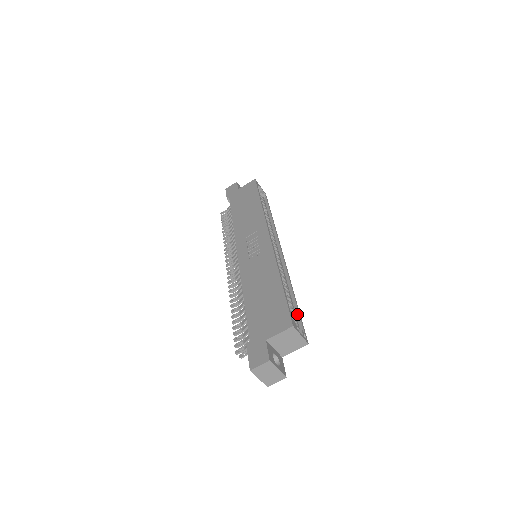
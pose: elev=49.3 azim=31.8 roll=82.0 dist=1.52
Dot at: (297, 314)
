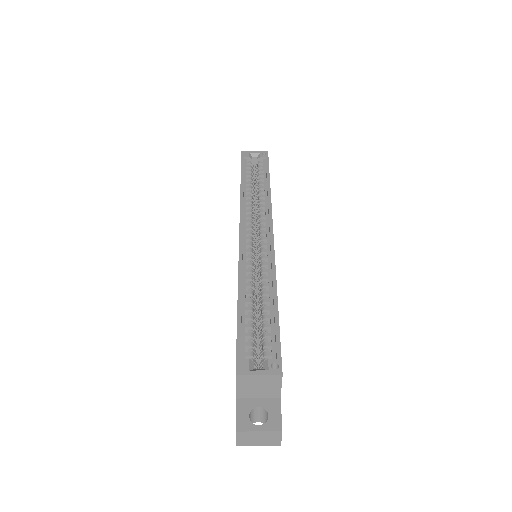
Dot at: (274, 329)
